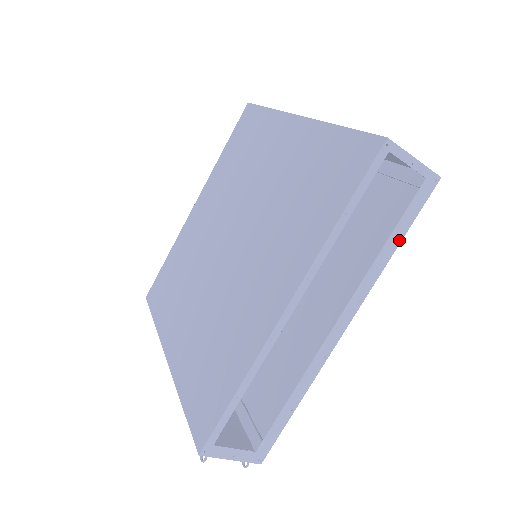
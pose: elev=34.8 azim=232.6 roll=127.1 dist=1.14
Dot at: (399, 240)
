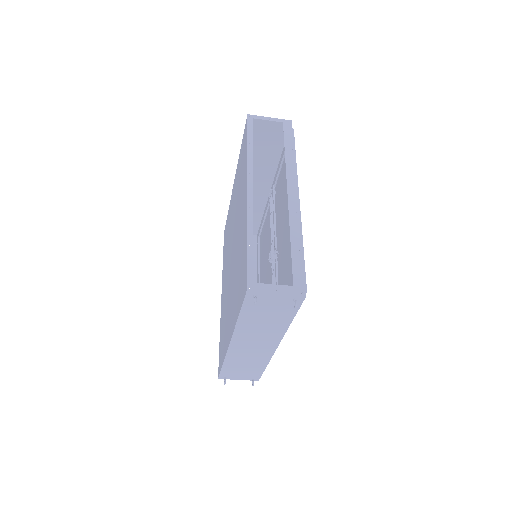
Dot at: (292, 148)
